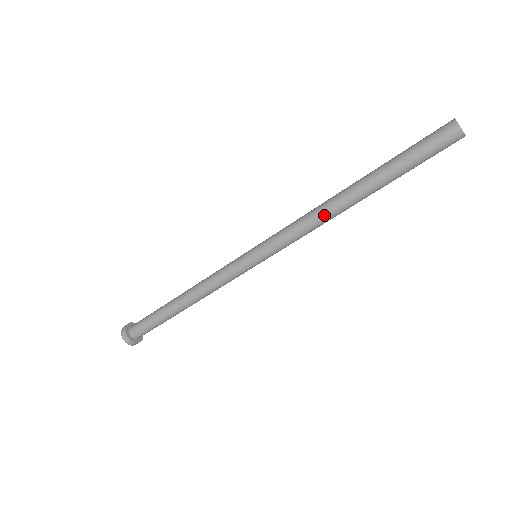
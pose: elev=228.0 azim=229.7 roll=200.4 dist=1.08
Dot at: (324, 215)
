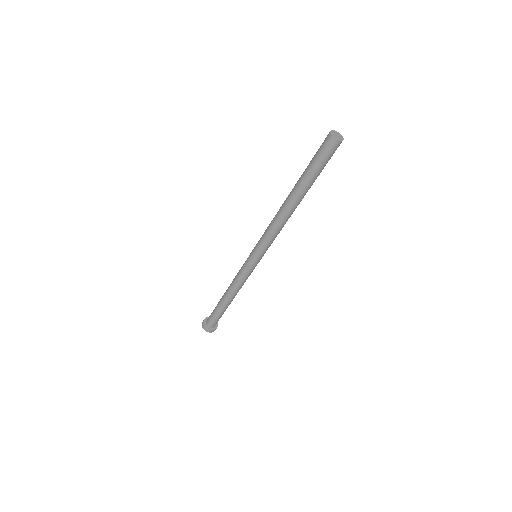
Dot at: (283, 221)
